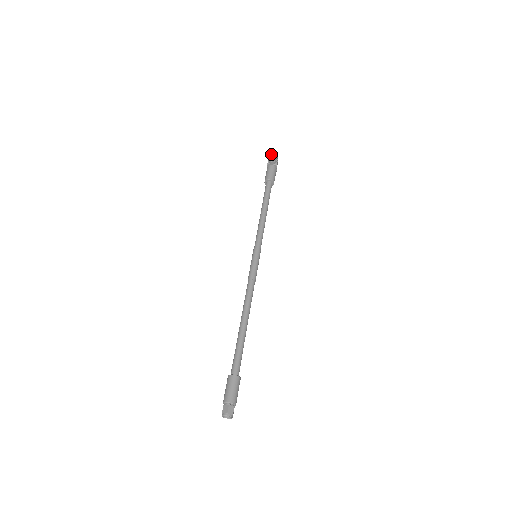
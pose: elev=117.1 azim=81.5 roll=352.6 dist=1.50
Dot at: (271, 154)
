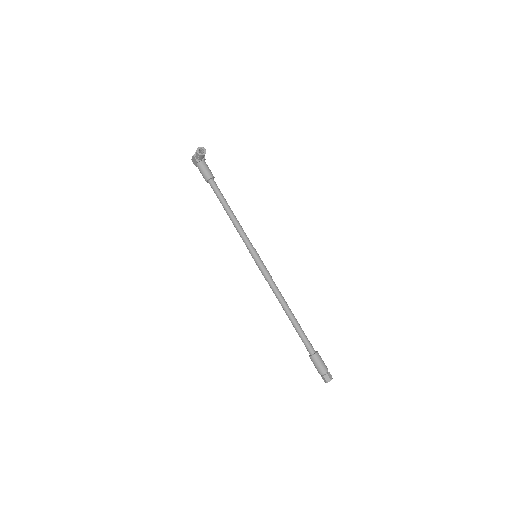
Dot at: (198, 152)
